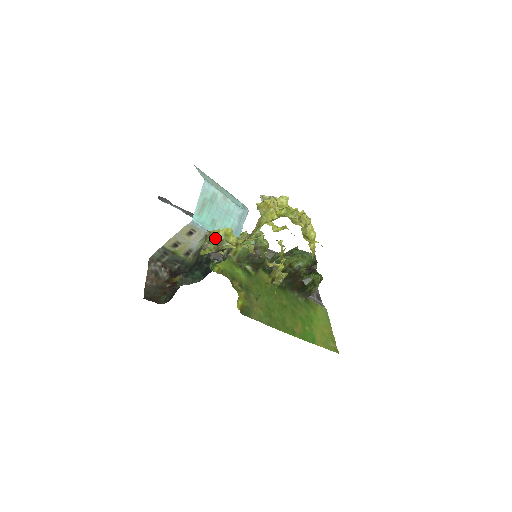
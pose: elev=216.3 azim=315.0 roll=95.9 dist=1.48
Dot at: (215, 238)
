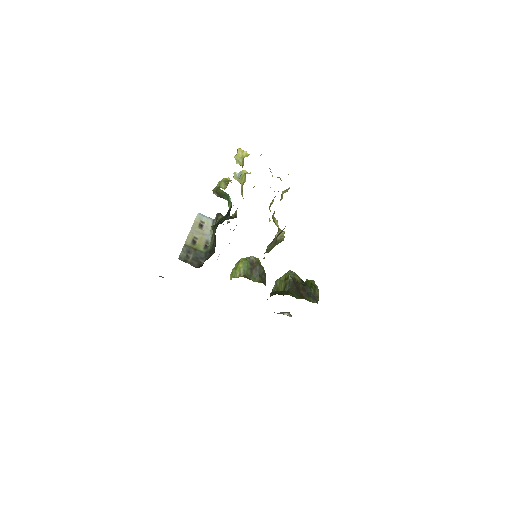
Dot at: (222, 181)
